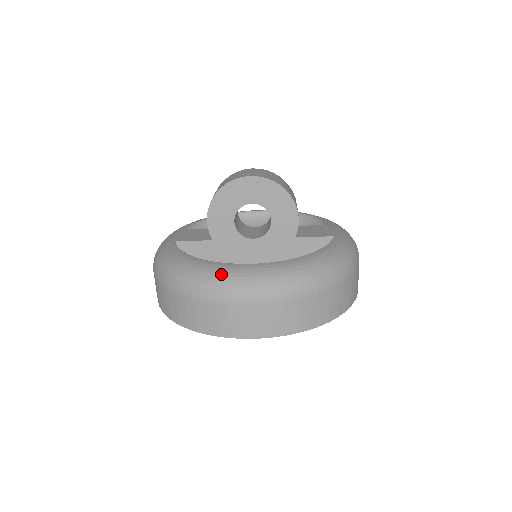
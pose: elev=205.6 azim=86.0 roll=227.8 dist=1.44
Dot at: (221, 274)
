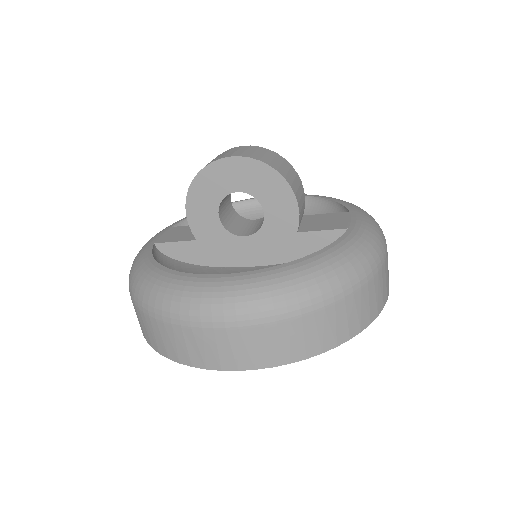
Dot at: (185, 289)
